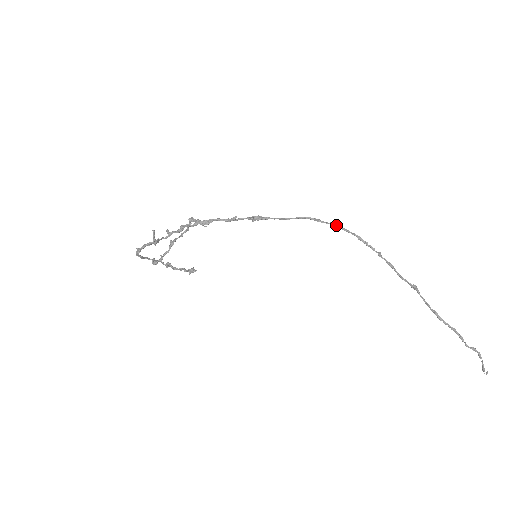
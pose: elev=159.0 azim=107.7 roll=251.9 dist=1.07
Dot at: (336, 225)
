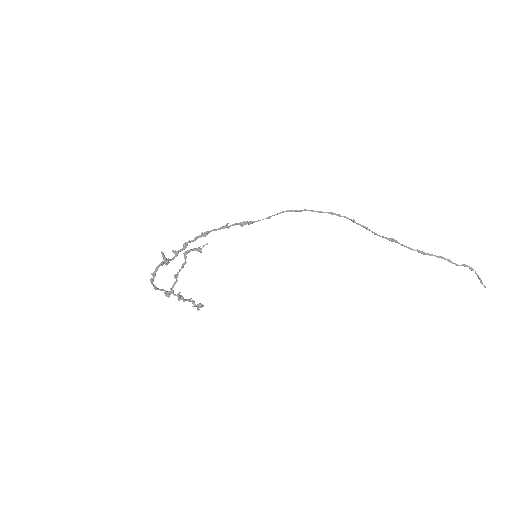
Dot at: (309, 210)
